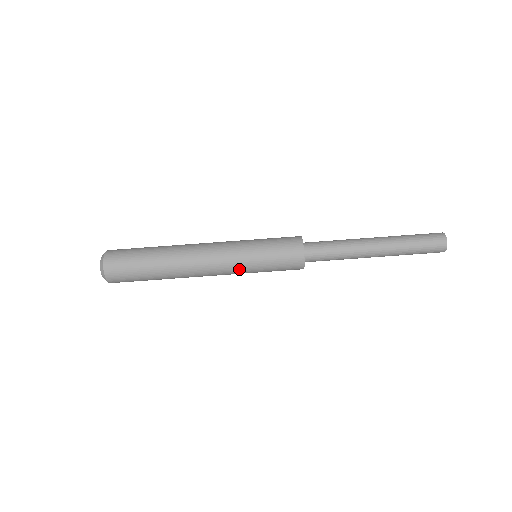
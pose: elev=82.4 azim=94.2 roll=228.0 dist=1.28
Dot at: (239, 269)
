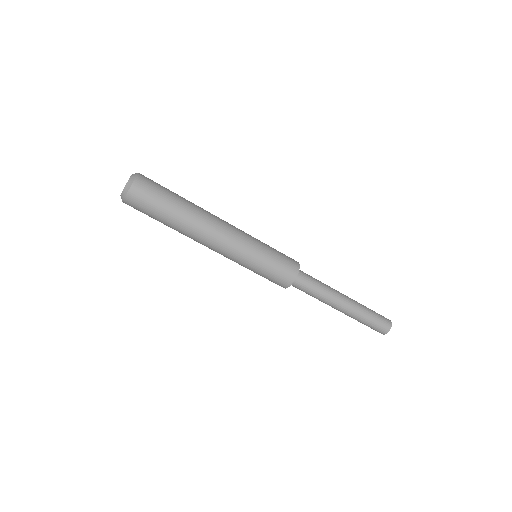
Dot at: (239, 260)
